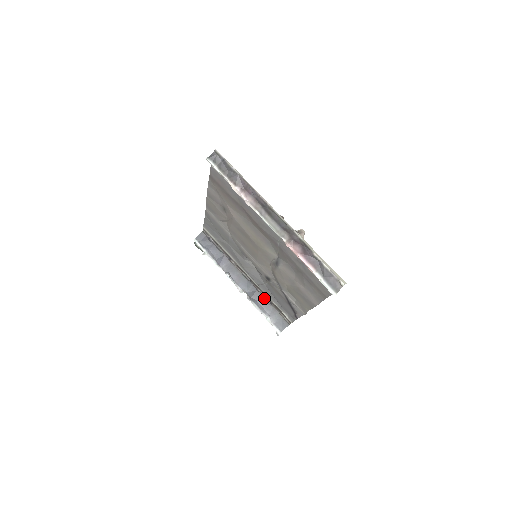
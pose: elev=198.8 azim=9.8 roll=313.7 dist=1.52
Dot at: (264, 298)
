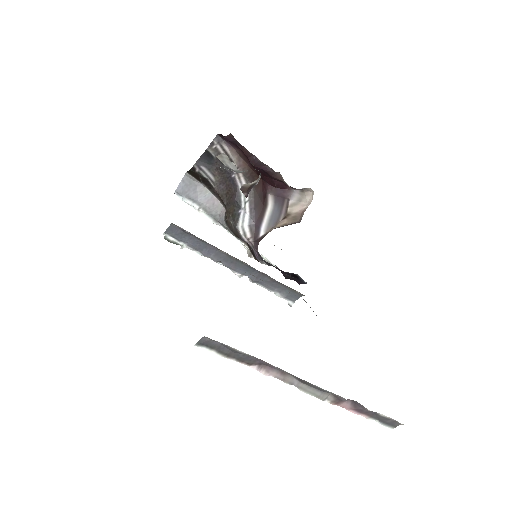
Dot at: (270, 278)
